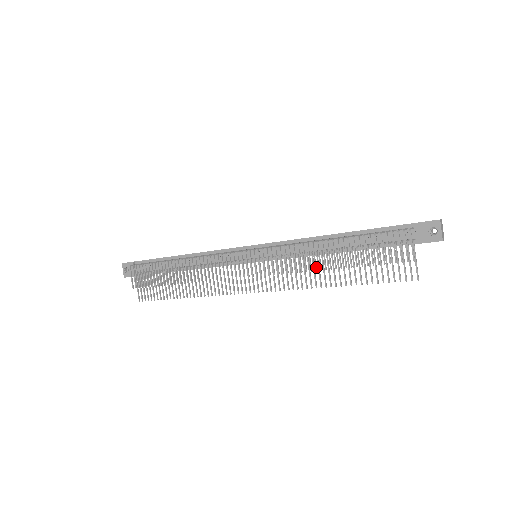
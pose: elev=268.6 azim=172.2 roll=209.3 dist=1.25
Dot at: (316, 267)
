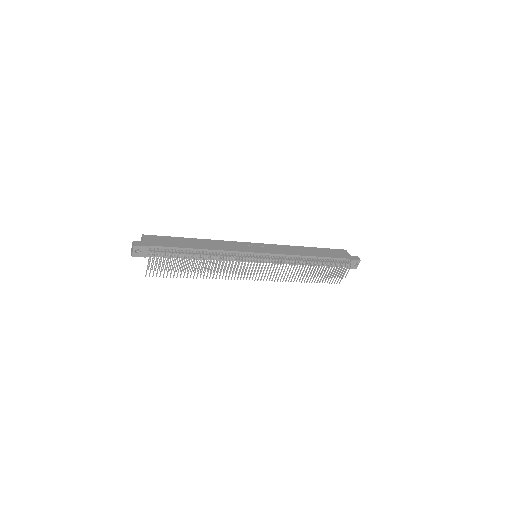
Dot at: occluded
